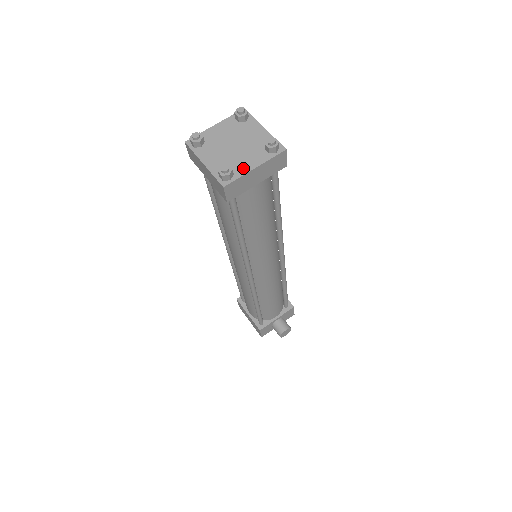
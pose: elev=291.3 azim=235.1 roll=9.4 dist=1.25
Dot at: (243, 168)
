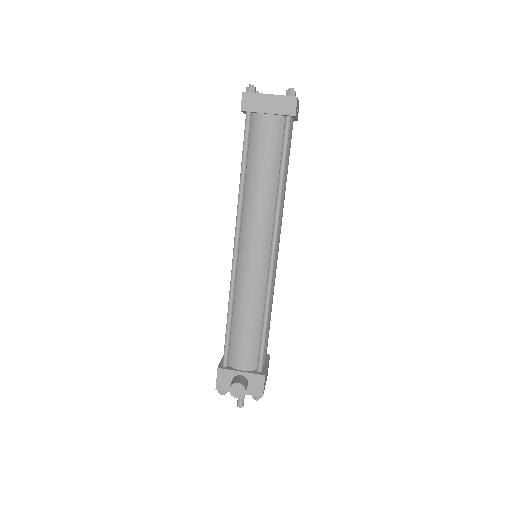
Dot at: (263, 94)
